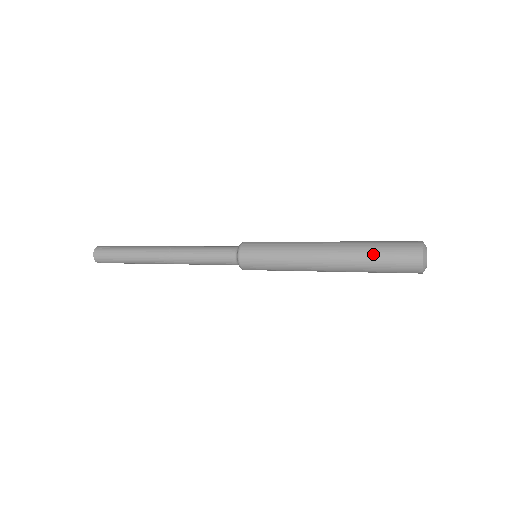
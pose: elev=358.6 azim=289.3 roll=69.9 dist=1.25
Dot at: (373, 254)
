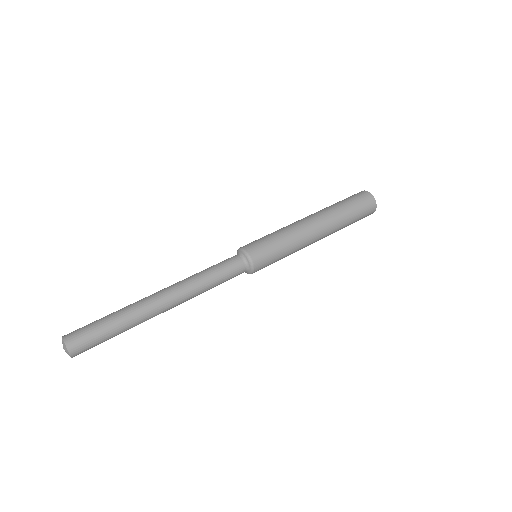
Dot at: (349, 223)
